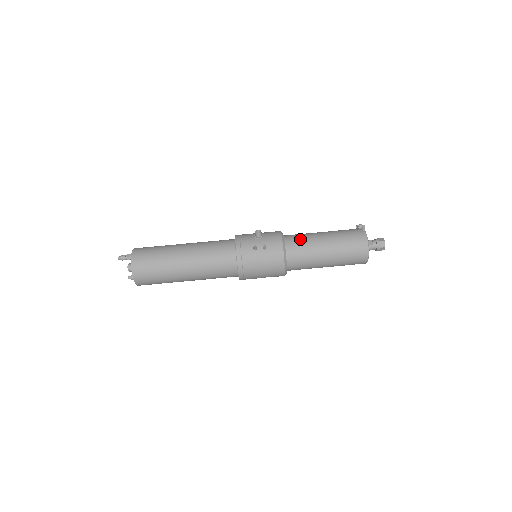
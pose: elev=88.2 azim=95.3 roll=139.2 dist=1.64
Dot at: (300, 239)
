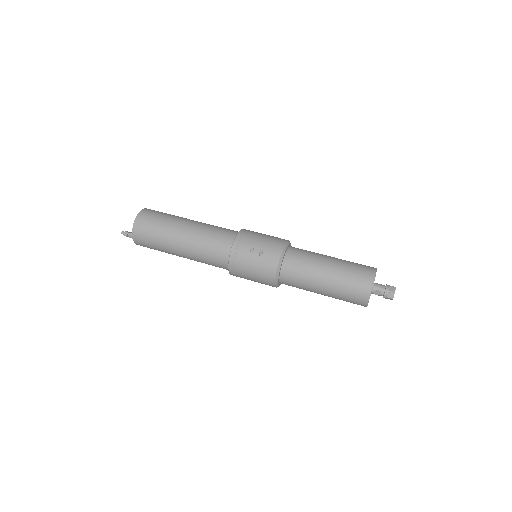
Dot at: occluded
